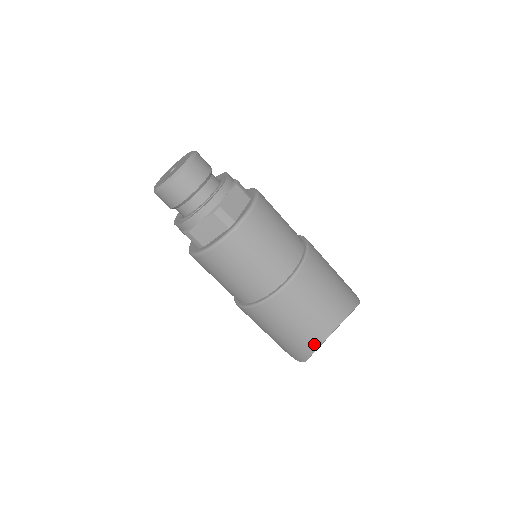
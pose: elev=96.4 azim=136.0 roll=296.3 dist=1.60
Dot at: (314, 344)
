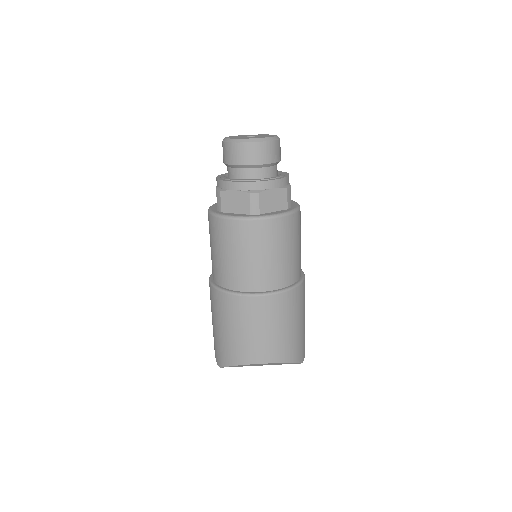
Dot at: (238, 360)
